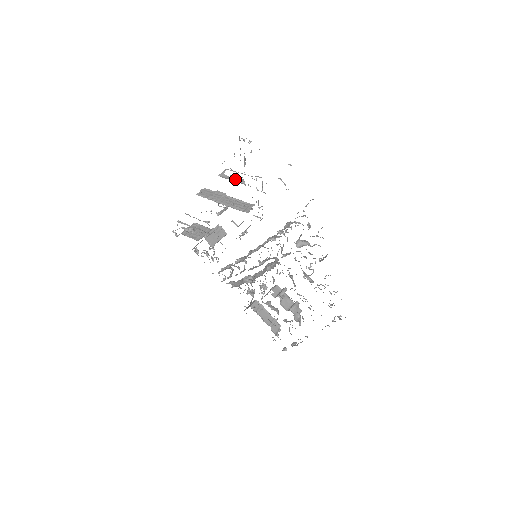
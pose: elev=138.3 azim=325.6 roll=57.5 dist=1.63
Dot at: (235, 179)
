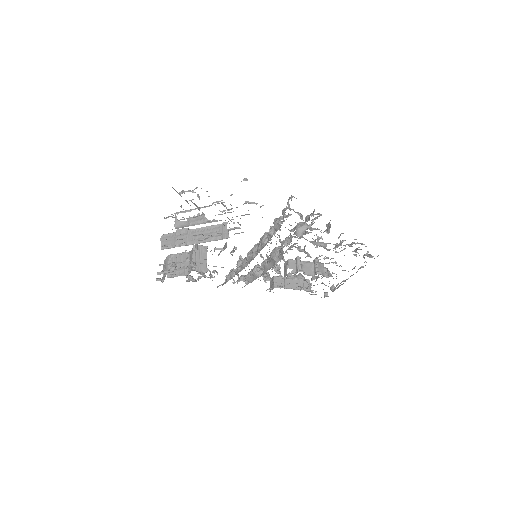
Dot at: (195, 221)
